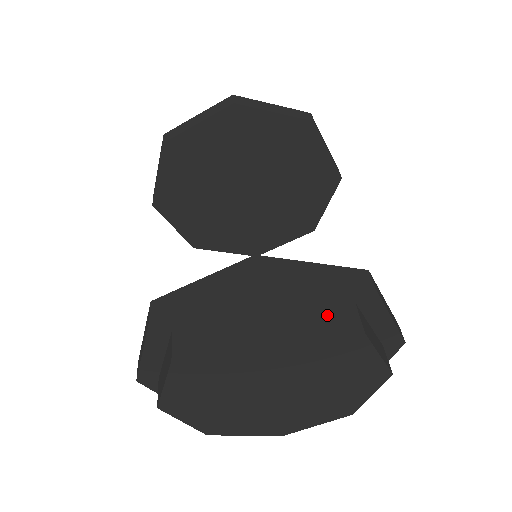
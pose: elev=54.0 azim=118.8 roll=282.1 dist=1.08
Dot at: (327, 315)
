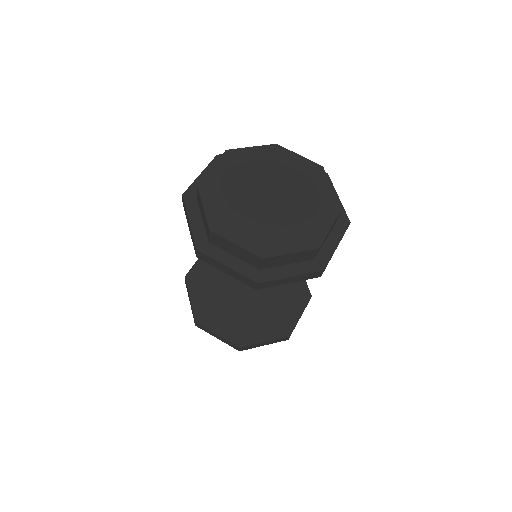
Dot at: occluded
